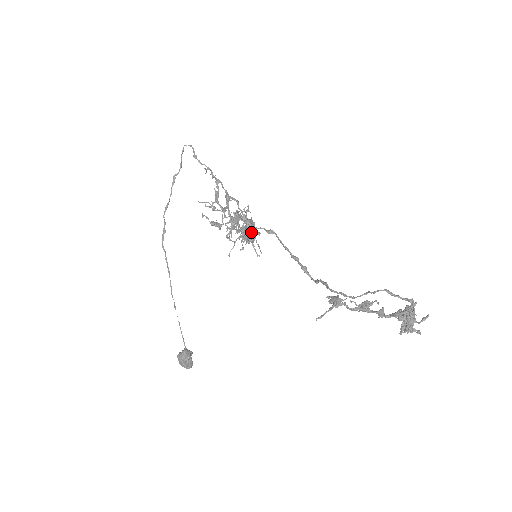
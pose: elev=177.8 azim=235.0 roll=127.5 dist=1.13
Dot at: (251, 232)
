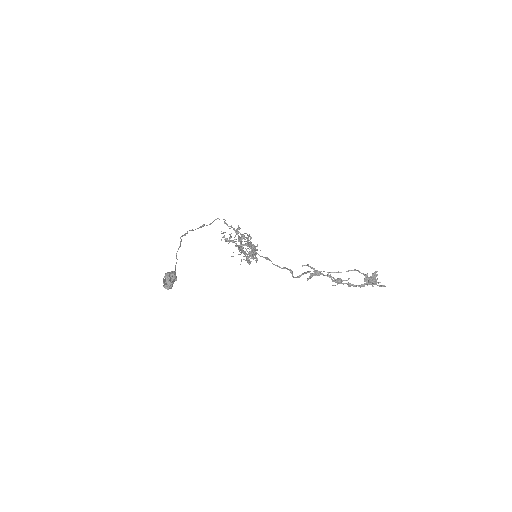
Dot at: (253, 255)
